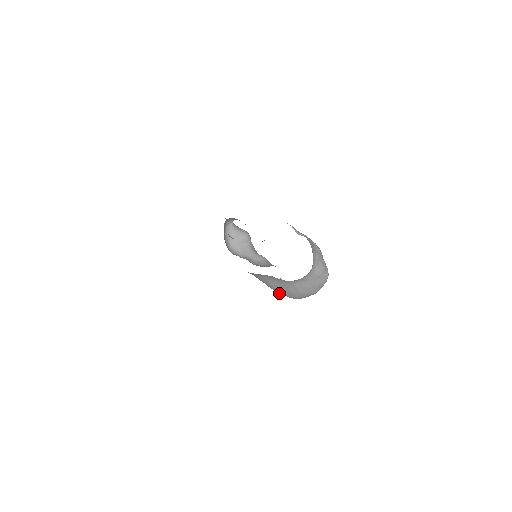
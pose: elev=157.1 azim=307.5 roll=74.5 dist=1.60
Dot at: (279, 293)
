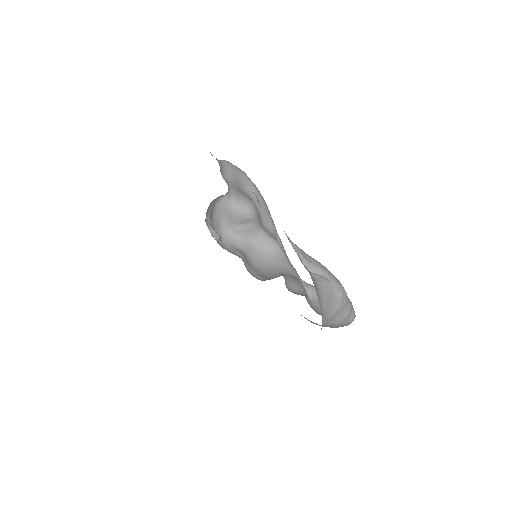
Dot at: occluded
